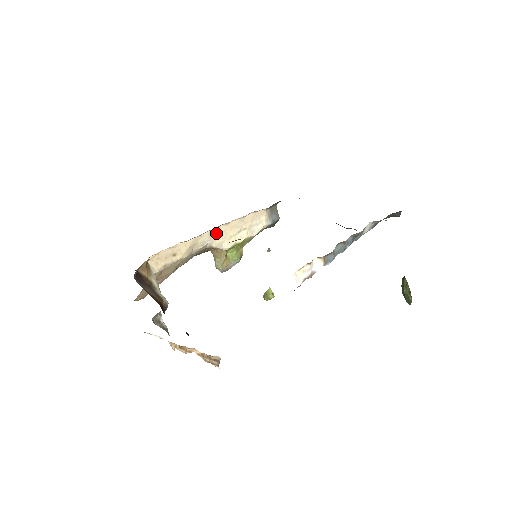
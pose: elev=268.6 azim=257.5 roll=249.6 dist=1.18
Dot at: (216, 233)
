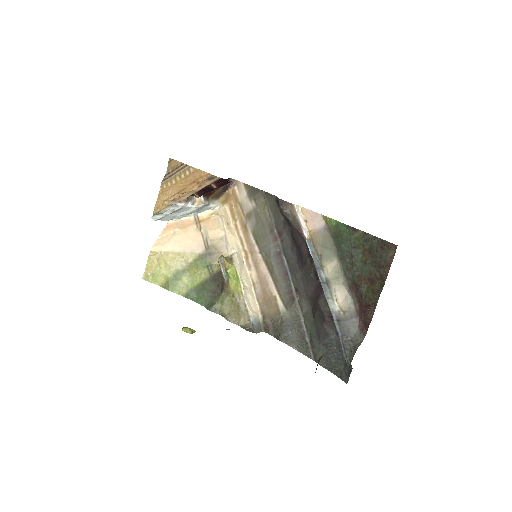
Dot at: (241, 260)
